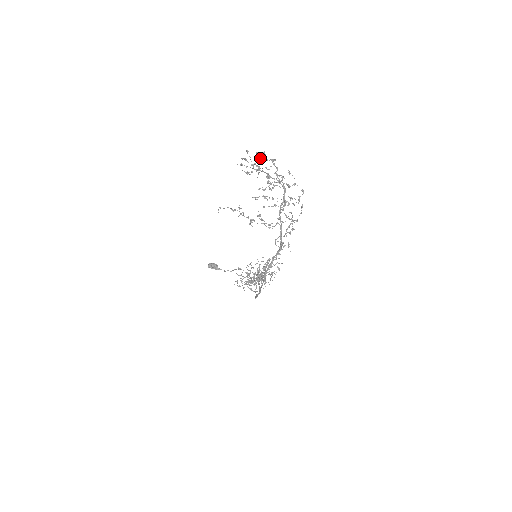
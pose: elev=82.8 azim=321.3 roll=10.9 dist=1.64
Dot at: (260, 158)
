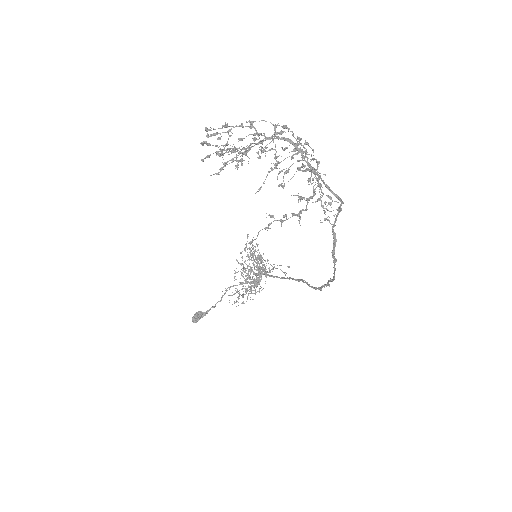
Dot at: (217, 138)
